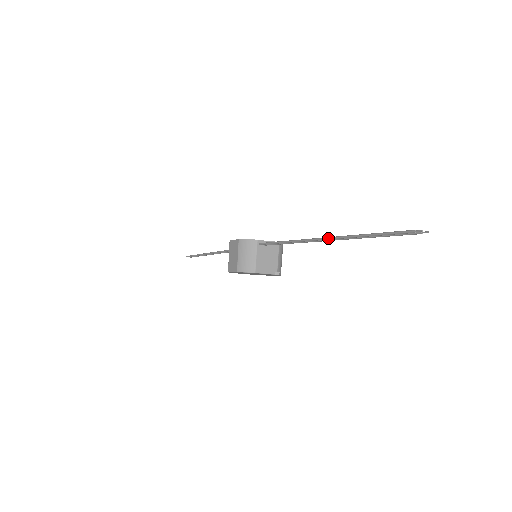
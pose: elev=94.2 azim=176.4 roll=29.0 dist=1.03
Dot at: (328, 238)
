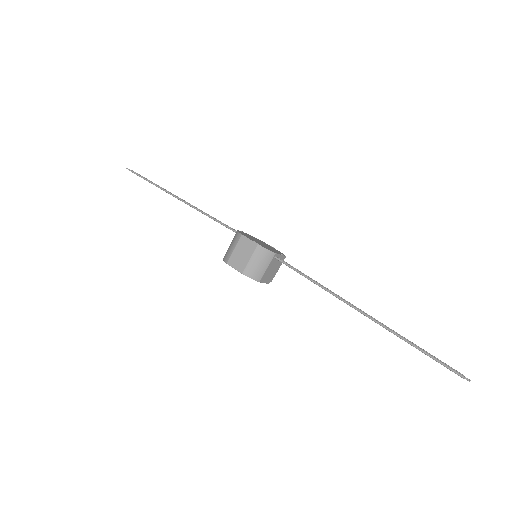
Dot at: (371, 318)
